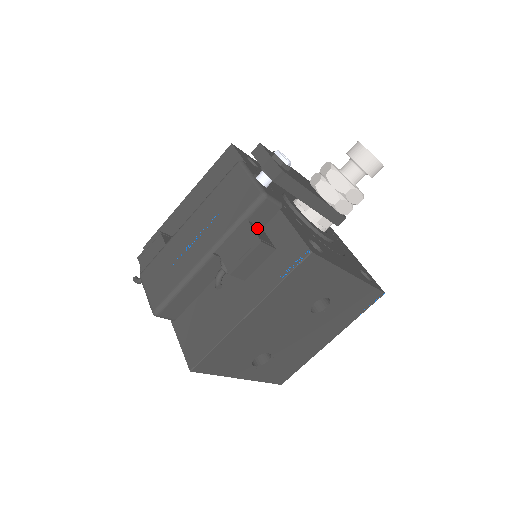
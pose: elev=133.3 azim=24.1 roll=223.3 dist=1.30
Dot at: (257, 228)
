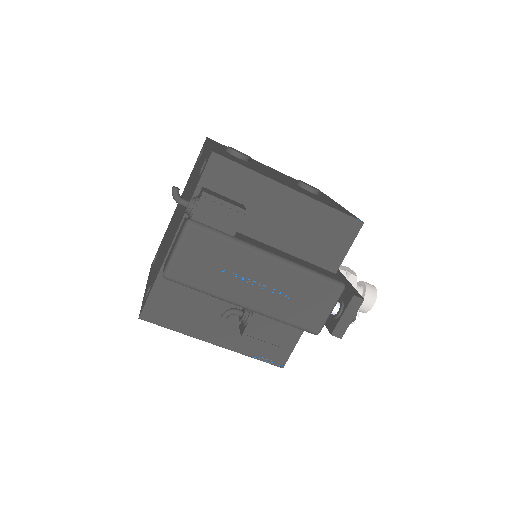
Dot at: occluded
